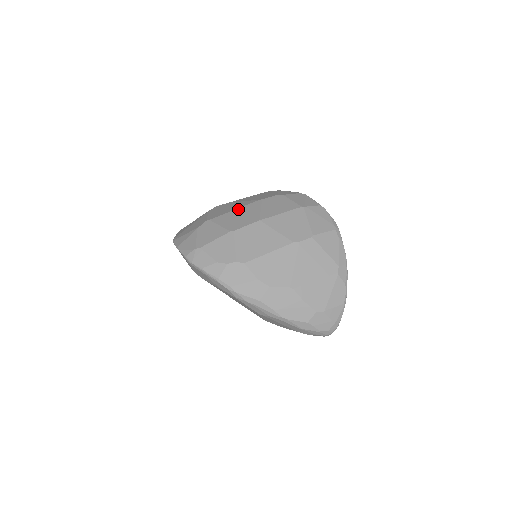
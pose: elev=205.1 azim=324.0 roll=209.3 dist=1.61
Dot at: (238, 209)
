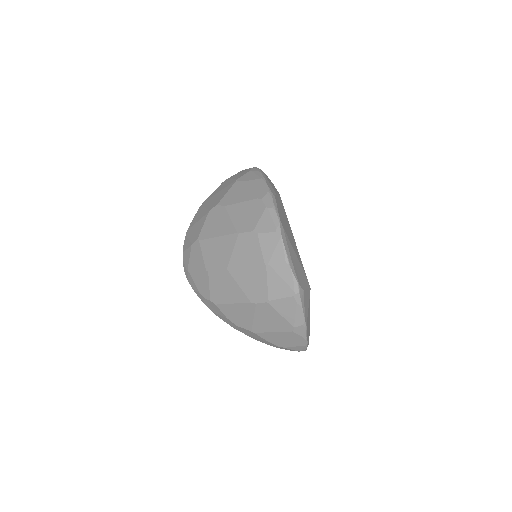
Dot at: (219, 238)
